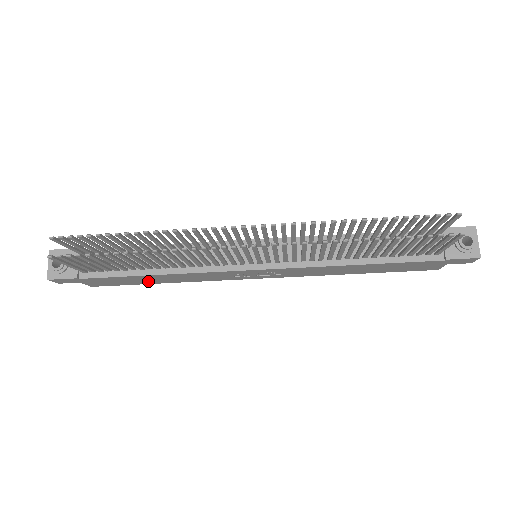
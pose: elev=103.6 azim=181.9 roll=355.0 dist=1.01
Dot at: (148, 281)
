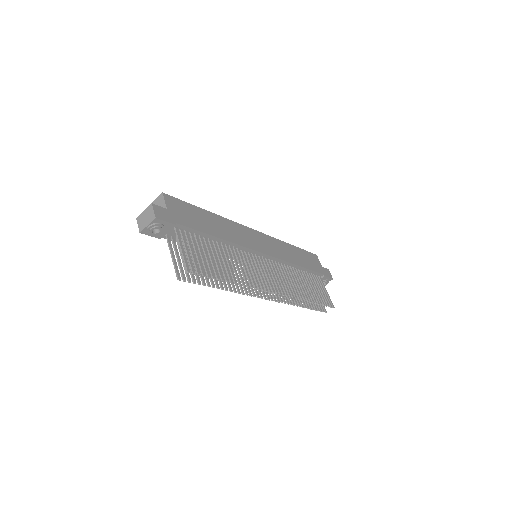
Dot at: occluded
